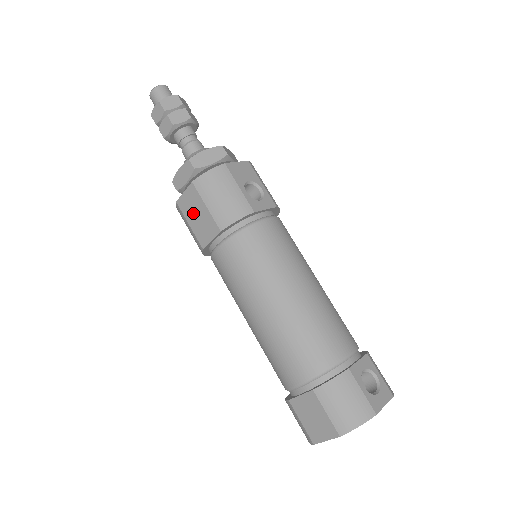
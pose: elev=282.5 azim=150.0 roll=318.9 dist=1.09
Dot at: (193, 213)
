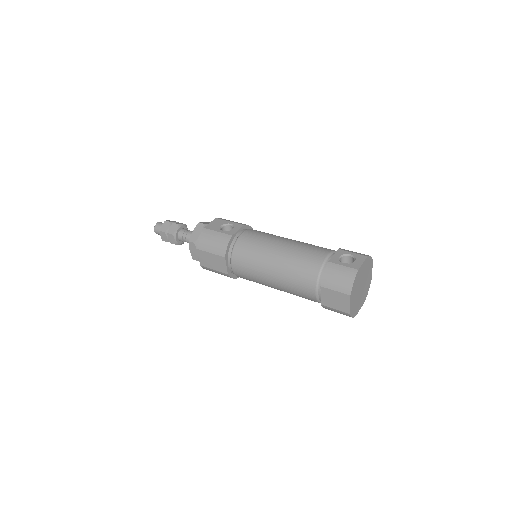
Dot at: (210, 262)
